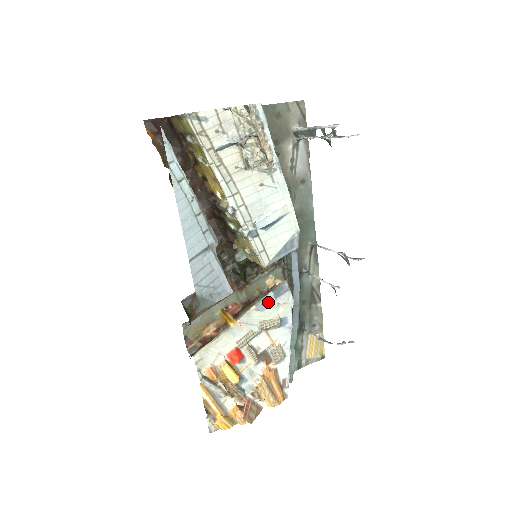
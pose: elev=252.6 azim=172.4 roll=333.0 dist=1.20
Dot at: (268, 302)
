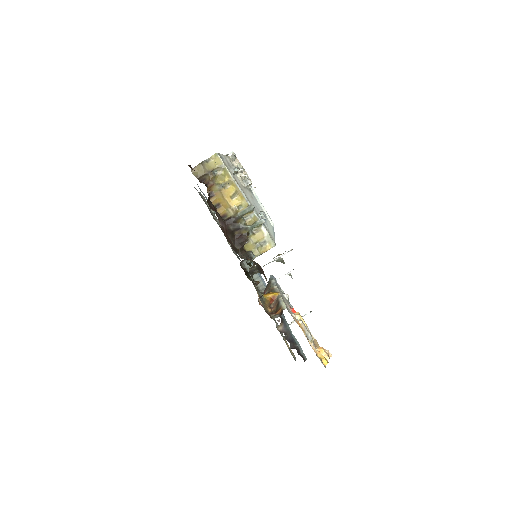
Dot at: occluded
